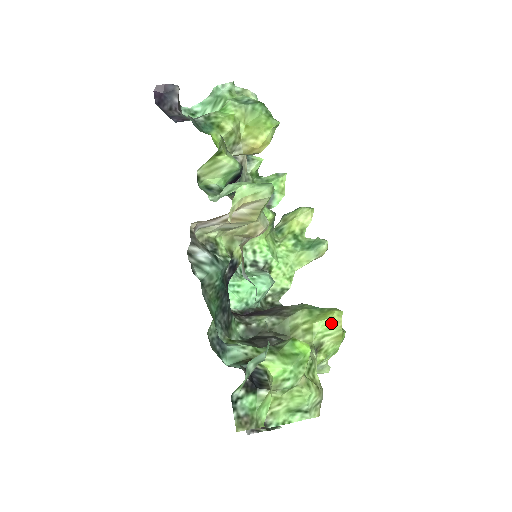
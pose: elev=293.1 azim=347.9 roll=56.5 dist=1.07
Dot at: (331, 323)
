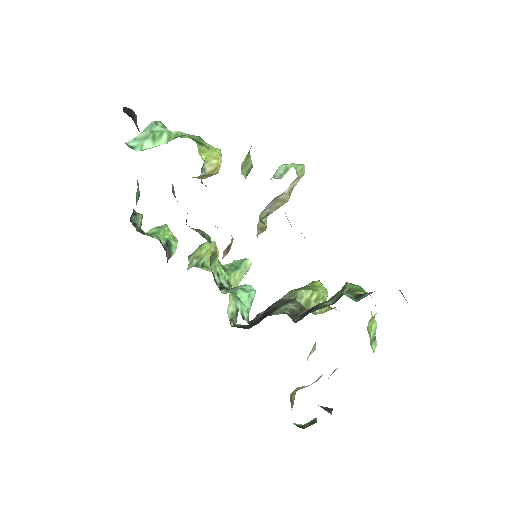
Dot at: (323, 288)
